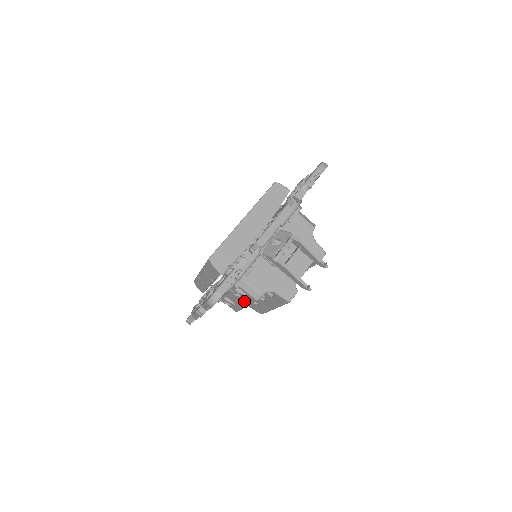
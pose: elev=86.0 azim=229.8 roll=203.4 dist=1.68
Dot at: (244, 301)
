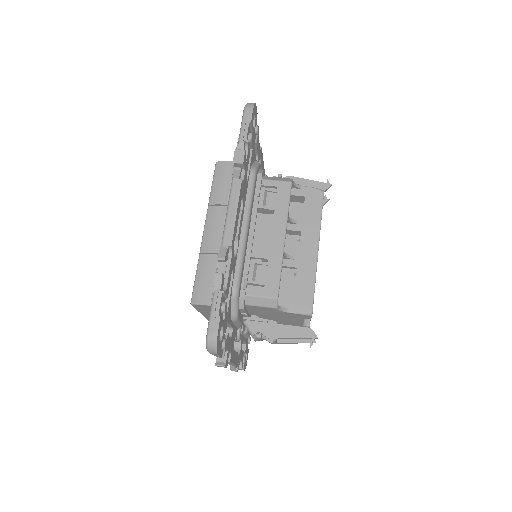
Dot at: (278, 218)
